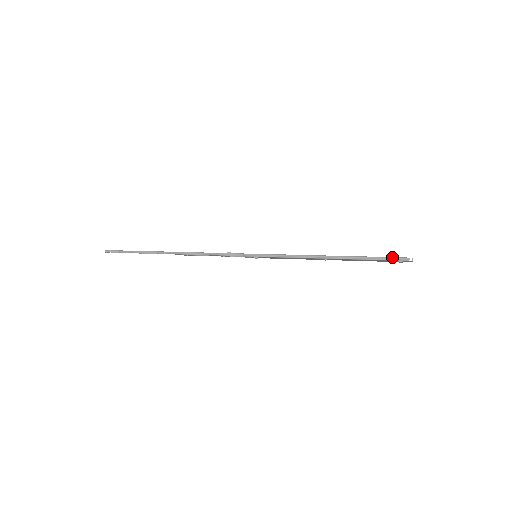
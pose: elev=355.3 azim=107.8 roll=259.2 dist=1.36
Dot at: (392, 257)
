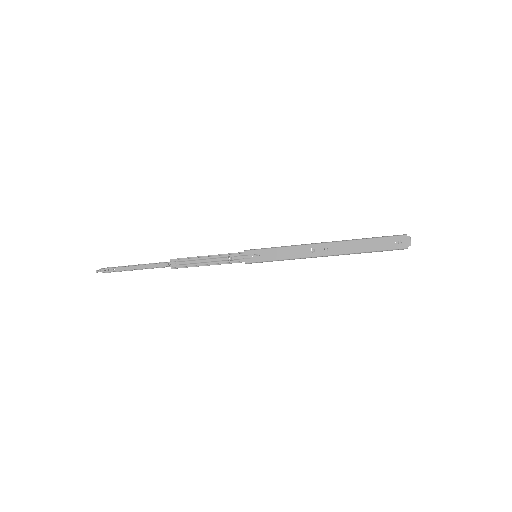
Dot at: (390, 236)
